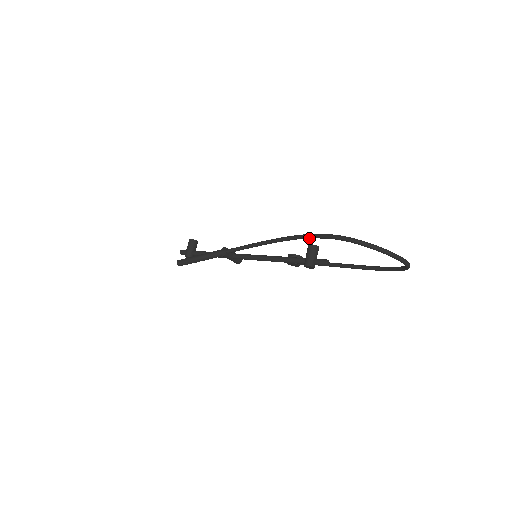
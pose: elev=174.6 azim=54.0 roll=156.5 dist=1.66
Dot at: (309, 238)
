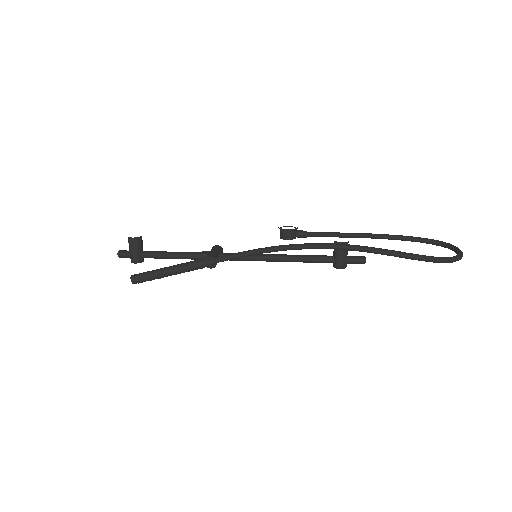
Dot at: (354, 250)
